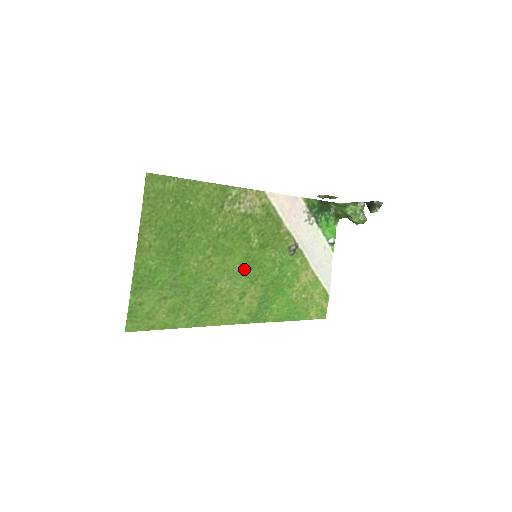
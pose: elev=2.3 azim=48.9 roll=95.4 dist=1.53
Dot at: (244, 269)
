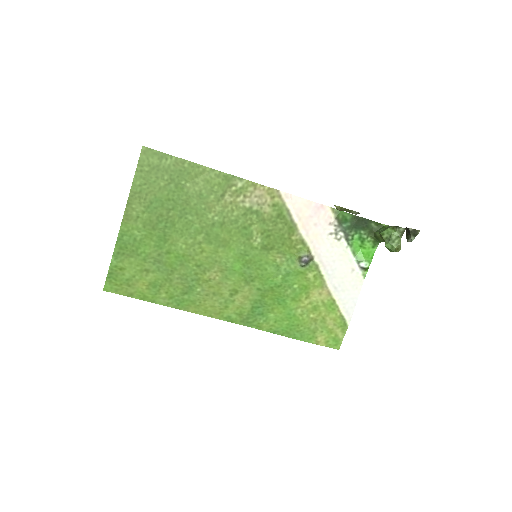
Dot at: (239, 266)
